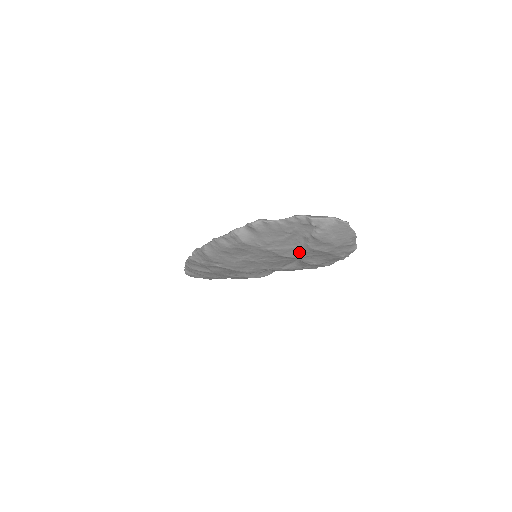
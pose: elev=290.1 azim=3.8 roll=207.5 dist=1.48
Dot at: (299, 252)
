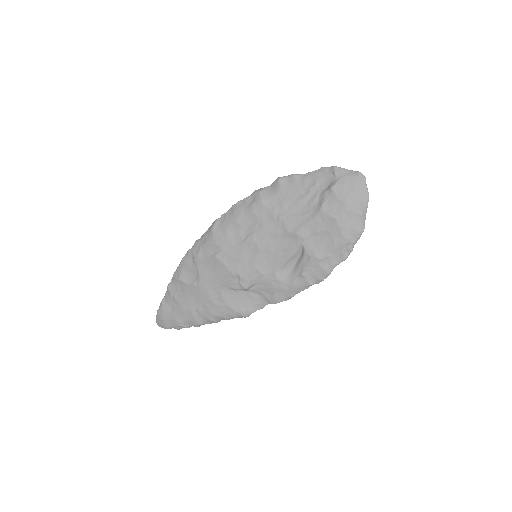
Dot at: (308, 222)
